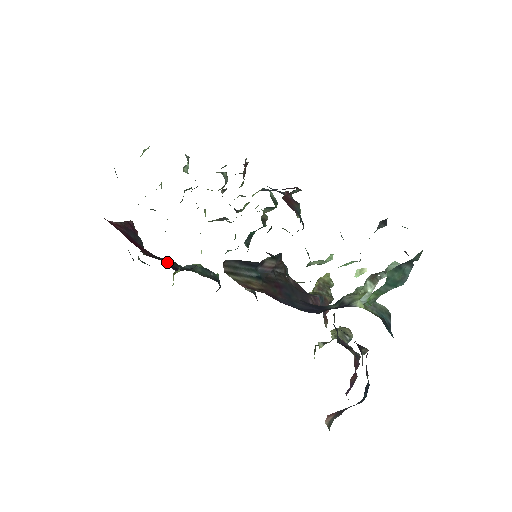
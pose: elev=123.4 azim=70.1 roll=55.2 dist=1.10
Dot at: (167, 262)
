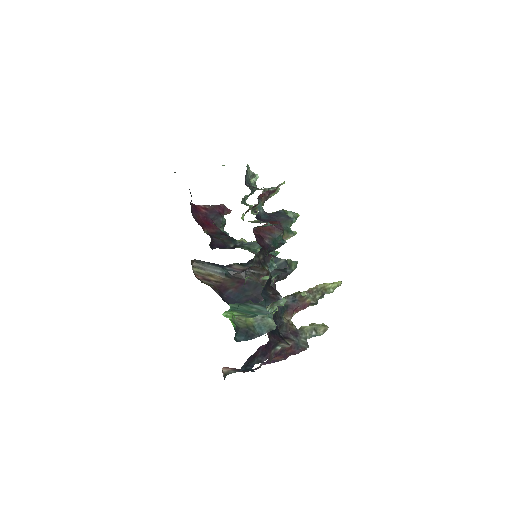
Dot at: (219, 240)
